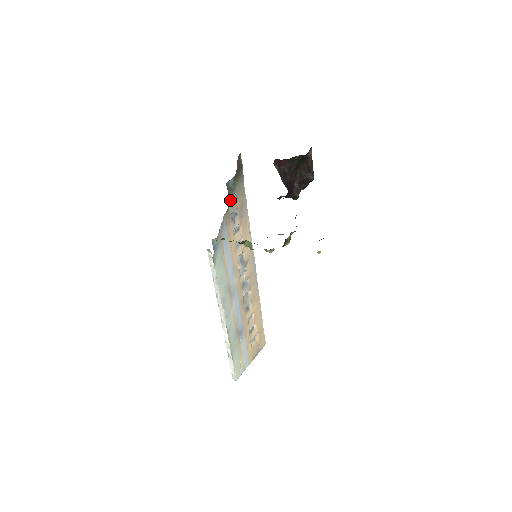
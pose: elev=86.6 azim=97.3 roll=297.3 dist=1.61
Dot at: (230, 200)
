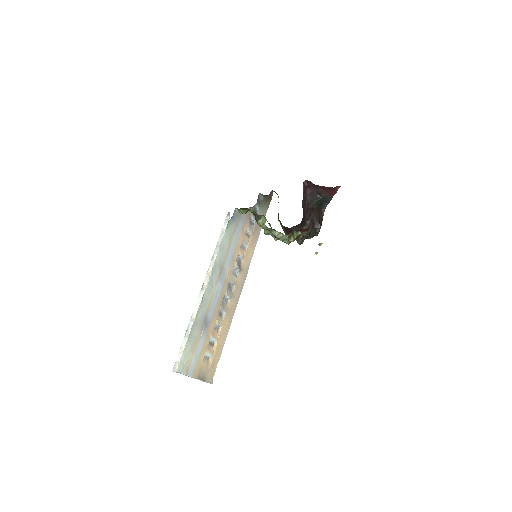
Dot at: (255, 209)
